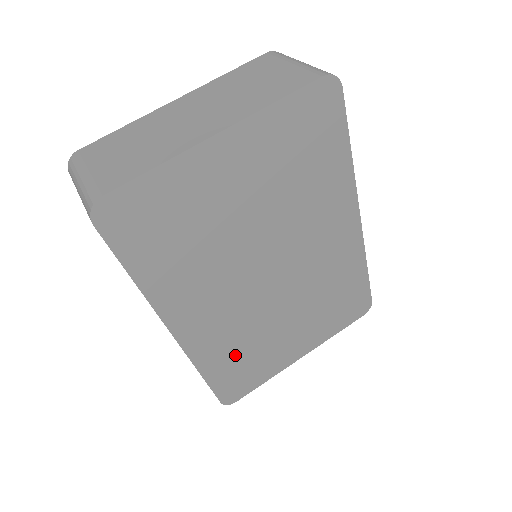
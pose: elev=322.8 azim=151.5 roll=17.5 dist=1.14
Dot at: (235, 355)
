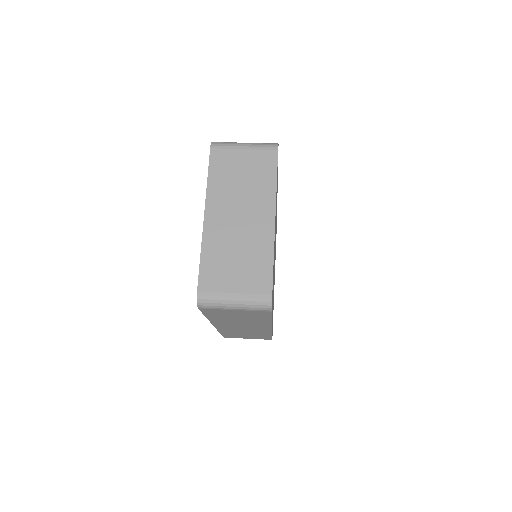
Dot at: occluded
